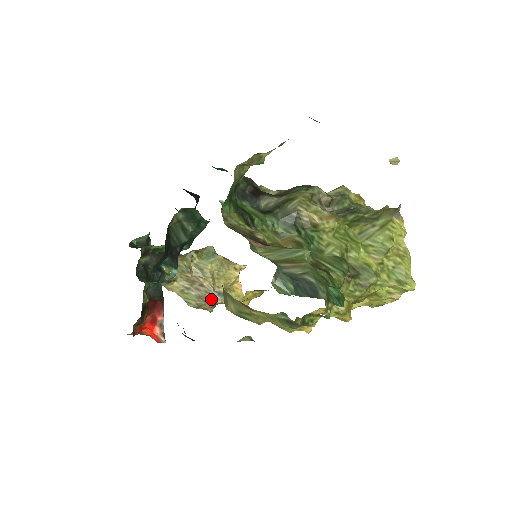
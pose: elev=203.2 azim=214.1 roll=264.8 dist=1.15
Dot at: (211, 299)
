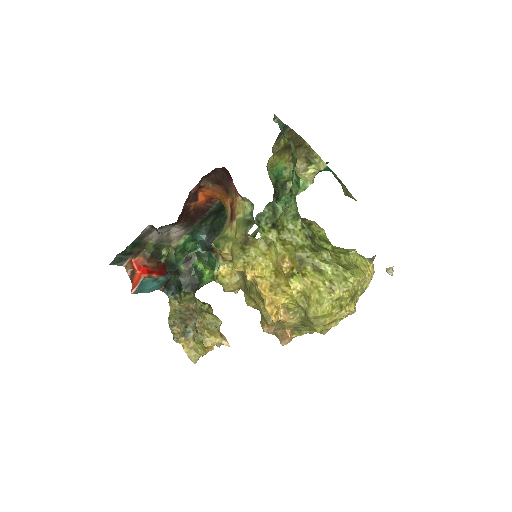
Dot at: (187, 322)
